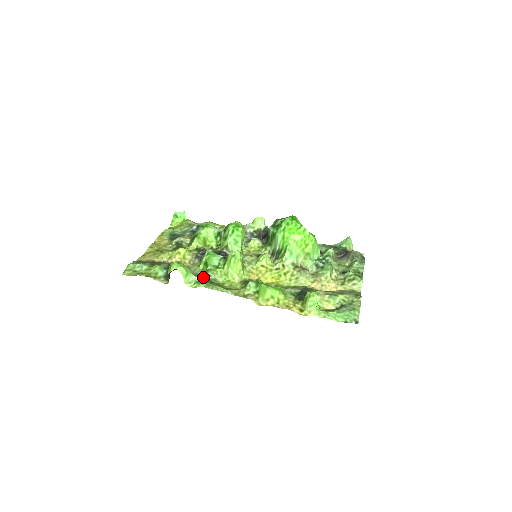
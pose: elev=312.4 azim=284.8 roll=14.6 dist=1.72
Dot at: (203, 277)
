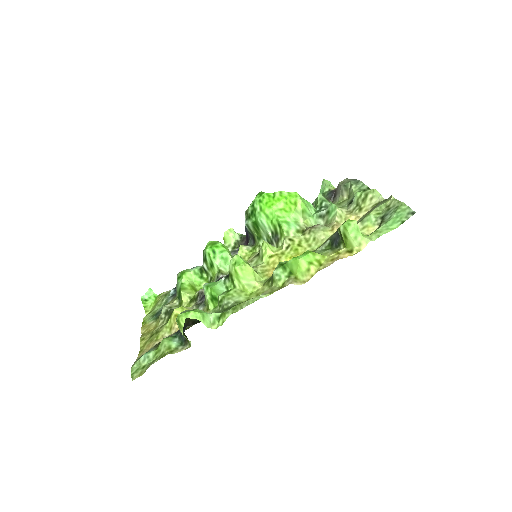
Dot at: (222, 310)
